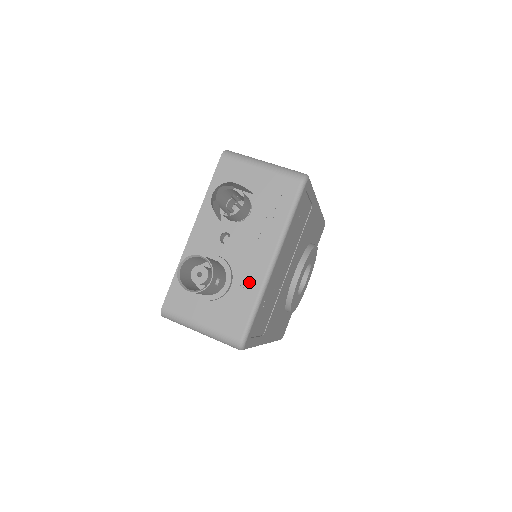
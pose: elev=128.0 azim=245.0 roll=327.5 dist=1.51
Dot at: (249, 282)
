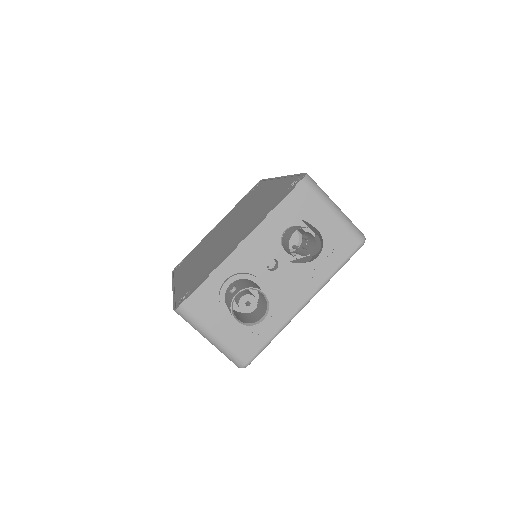
Dot at: (277, 315)
